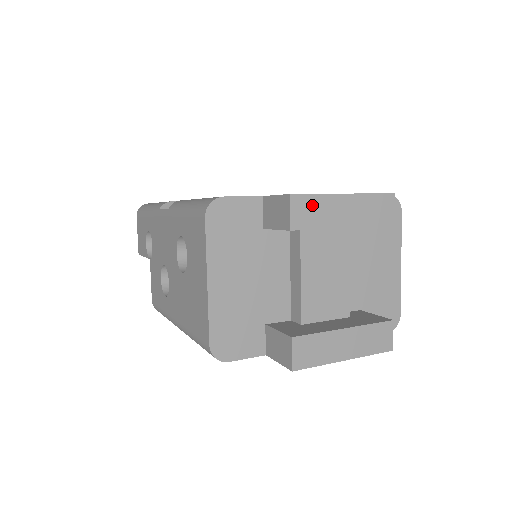
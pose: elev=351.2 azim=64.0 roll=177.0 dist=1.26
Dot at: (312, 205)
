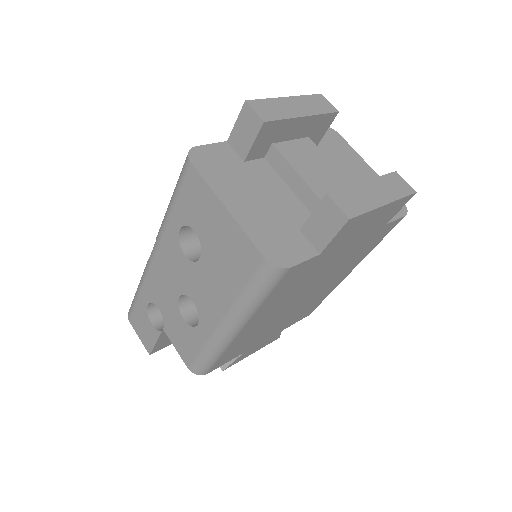
Dot at: (268, 105)
